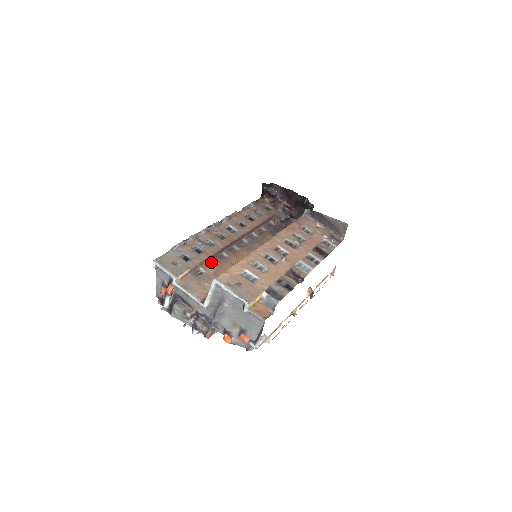
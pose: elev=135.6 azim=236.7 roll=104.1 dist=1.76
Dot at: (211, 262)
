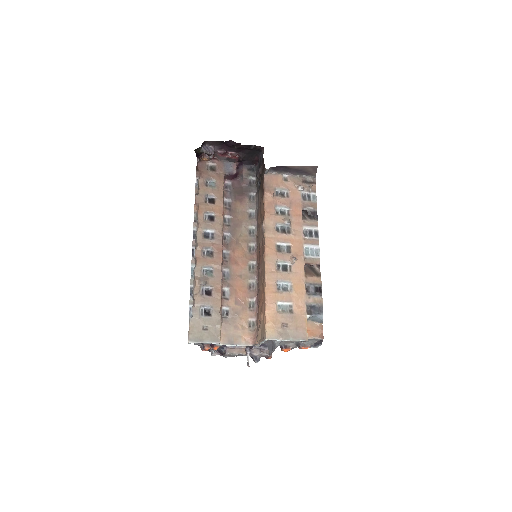
Dot at: (223, 291)
